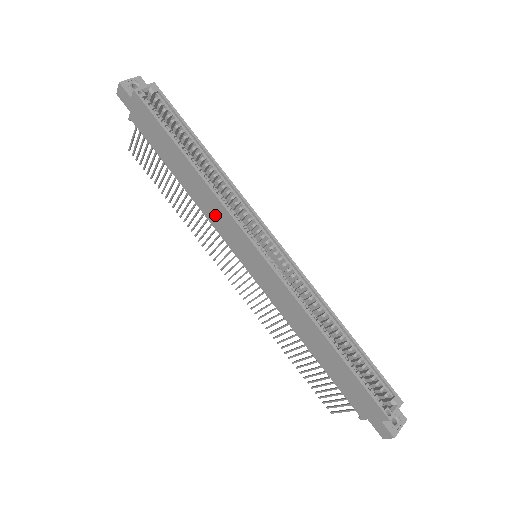
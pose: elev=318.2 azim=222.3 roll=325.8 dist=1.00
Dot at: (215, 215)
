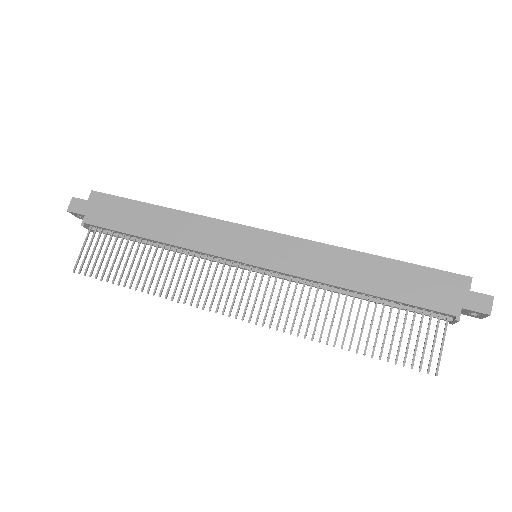
Dot at: (203, 237)
